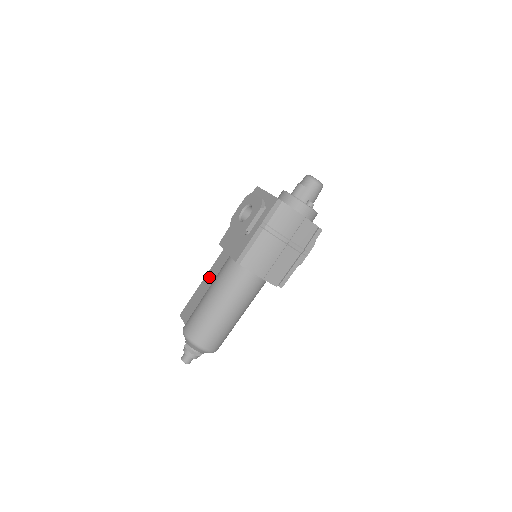
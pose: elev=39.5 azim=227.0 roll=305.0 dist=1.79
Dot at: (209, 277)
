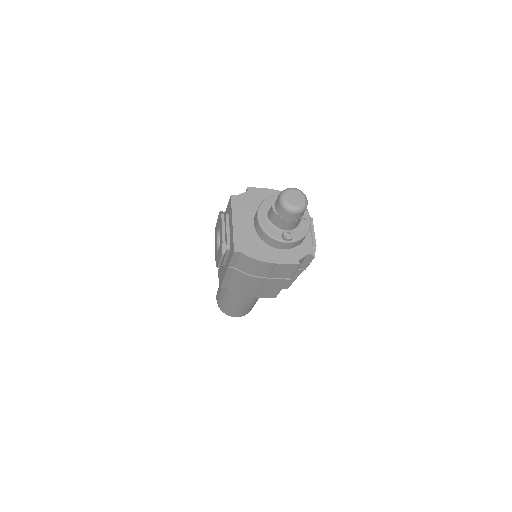
Dot at: occluded
